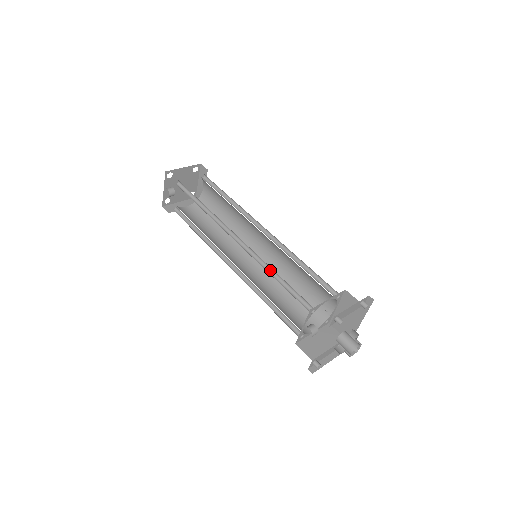
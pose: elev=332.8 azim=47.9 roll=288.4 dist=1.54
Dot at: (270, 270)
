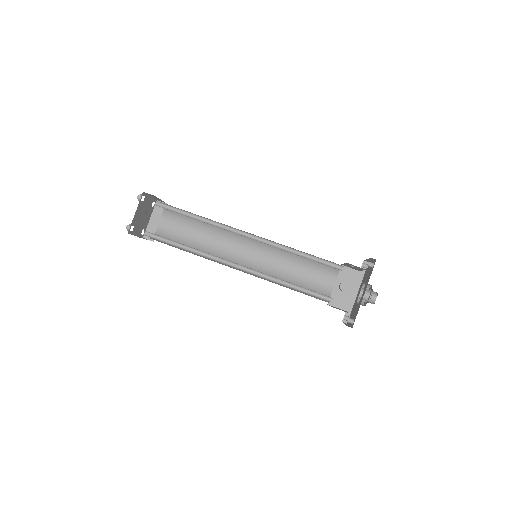
Dot at: (289, 251)
